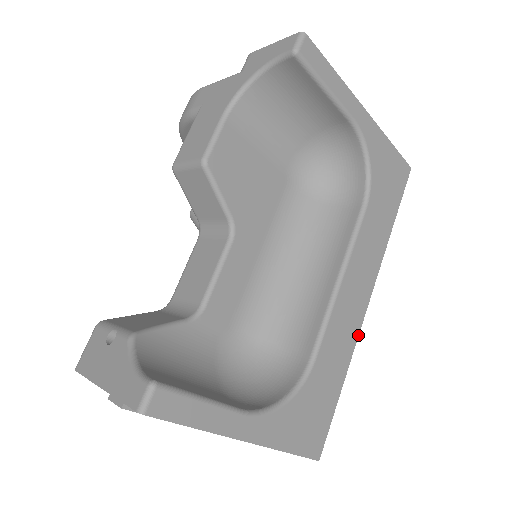
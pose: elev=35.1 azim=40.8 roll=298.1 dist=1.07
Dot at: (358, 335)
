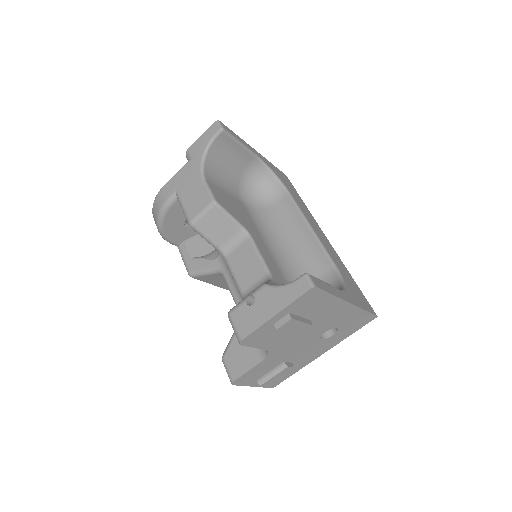
Dot at: (337, 254)
